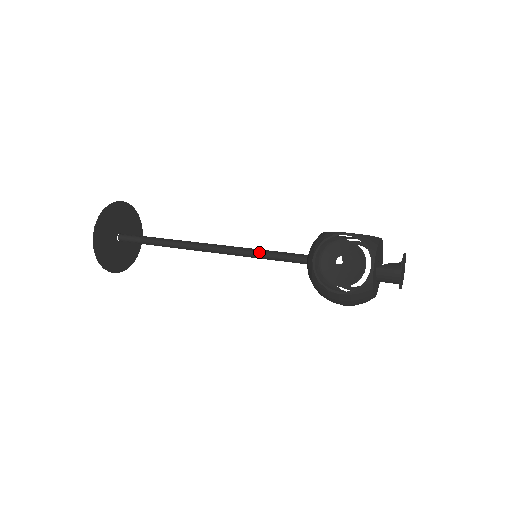
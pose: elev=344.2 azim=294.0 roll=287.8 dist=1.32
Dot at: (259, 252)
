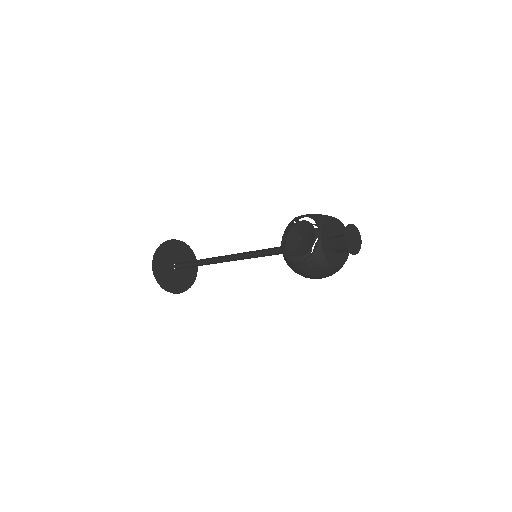
Dot at: (257, 252)
